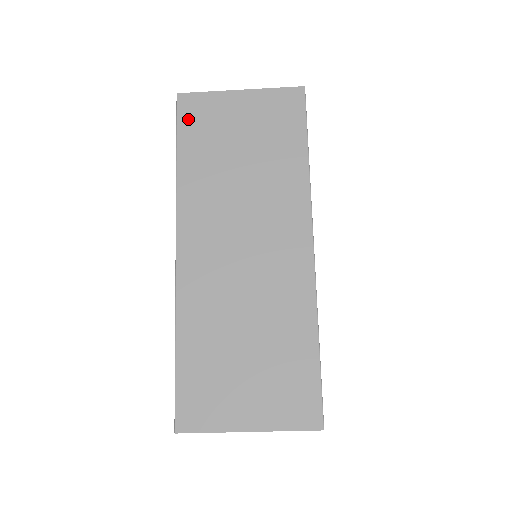
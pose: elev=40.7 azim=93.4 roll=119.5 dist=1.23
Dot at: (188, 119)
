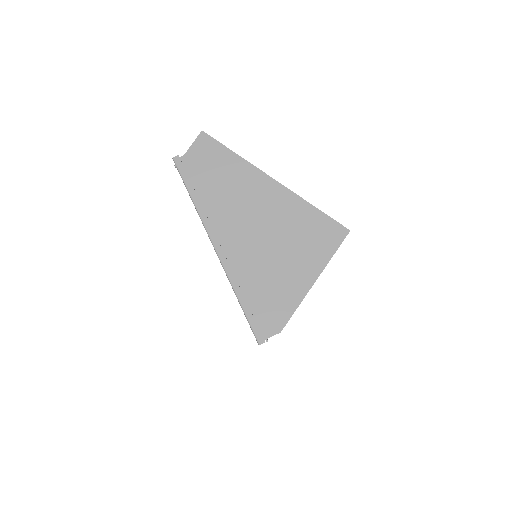
Dot at: occluded
